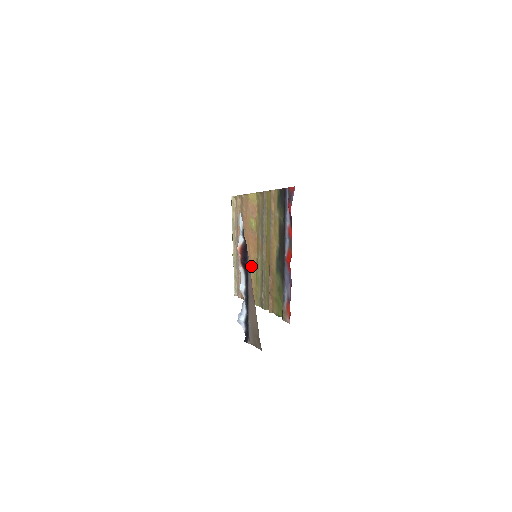
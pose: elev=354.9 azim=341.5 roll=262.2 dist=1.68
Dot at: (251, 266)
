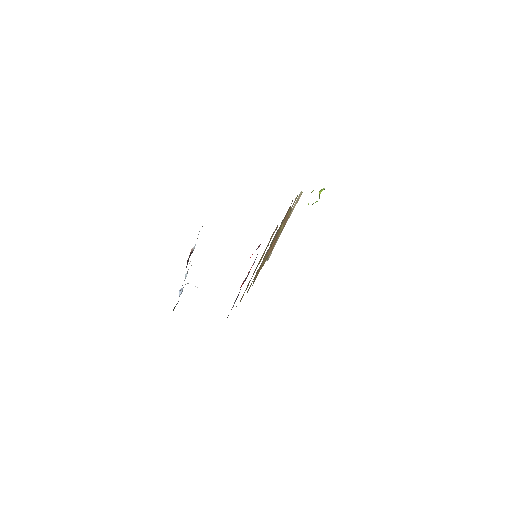
Dot at: (266, 256)
